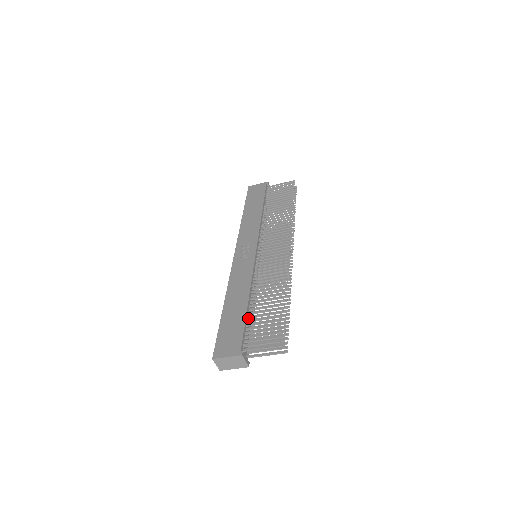
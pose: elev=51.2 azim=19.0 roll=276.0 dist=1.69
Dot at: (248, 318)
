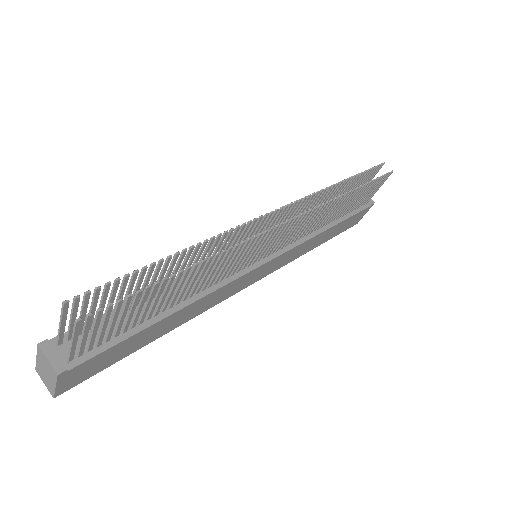
Dot at: (128, 309)
